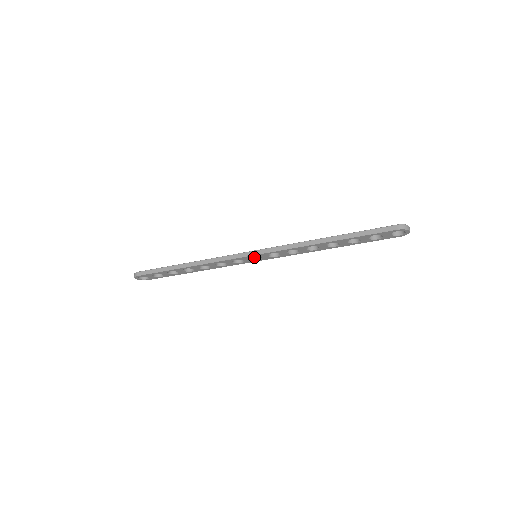
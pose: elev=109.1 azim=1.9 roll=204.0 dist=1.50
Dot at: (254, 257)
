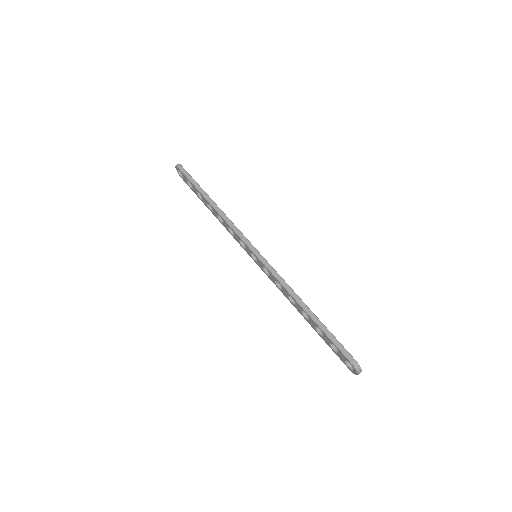
Dot at: occluded
